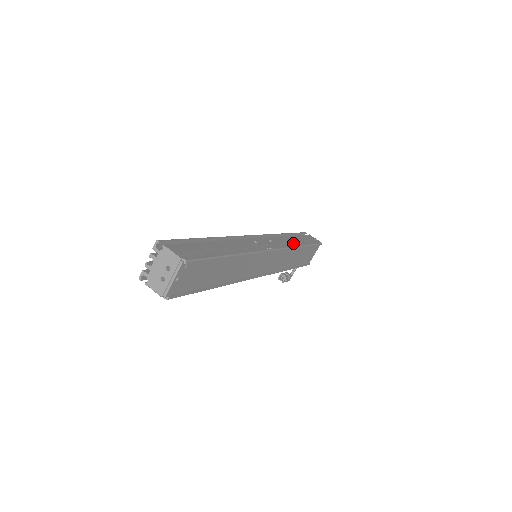
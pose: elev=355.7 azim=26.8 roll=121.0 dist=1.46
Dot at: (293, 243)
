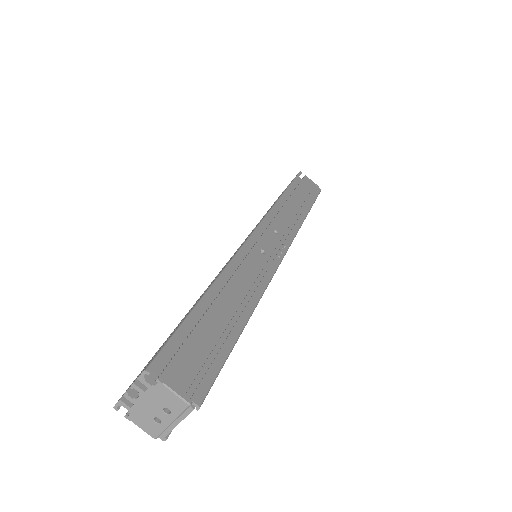
Dot at: (297, 215)
